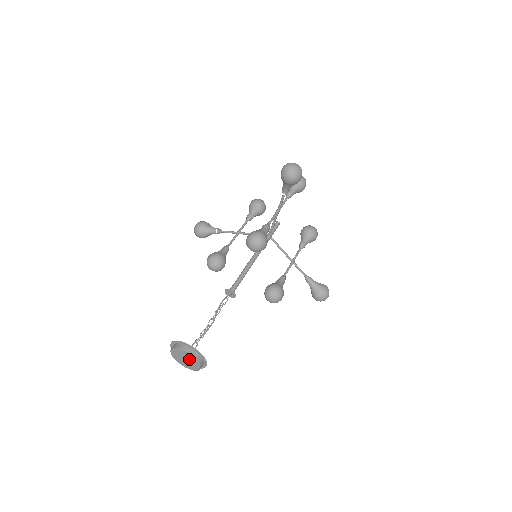
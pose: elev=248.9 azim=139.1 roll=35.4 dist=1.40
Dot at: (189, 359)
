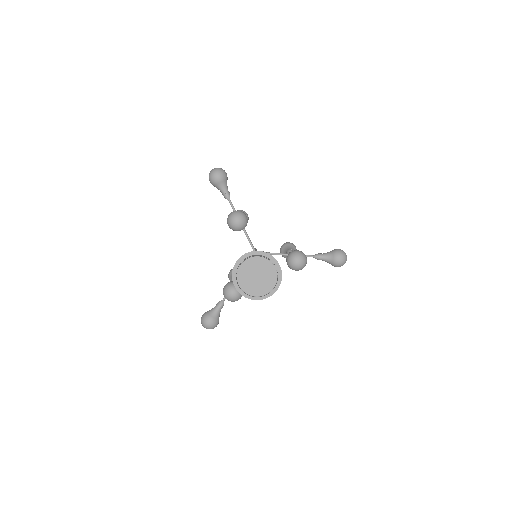
Dot at: (258, 270)
